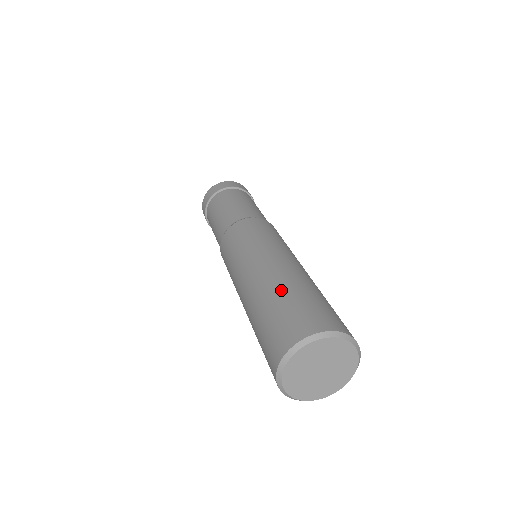
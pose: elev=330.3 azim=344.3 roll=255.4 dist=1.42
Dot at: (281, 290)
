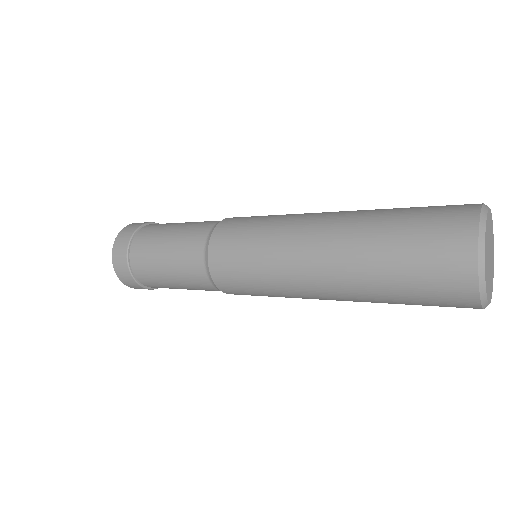
Dot at: (377, 238)
